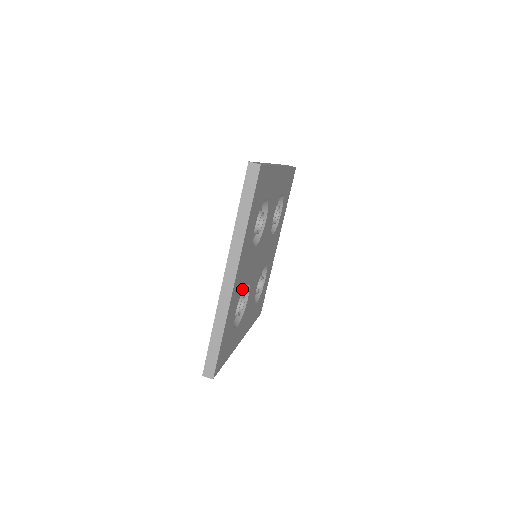
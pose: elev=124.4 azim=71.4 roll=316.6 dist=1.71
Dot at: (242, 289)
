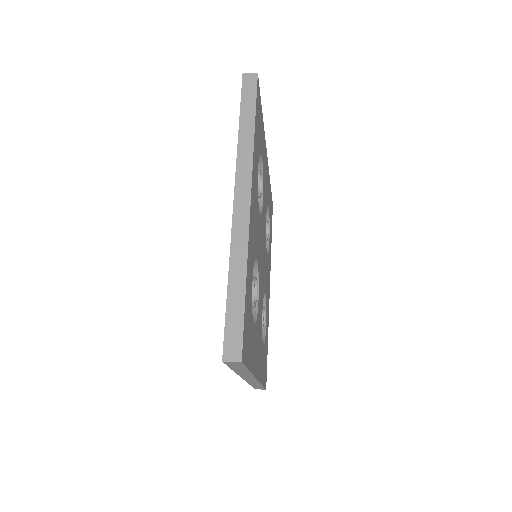
Dot at: (254, 254)
